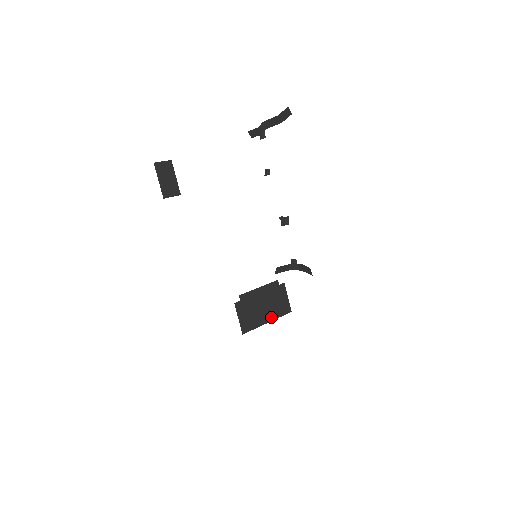
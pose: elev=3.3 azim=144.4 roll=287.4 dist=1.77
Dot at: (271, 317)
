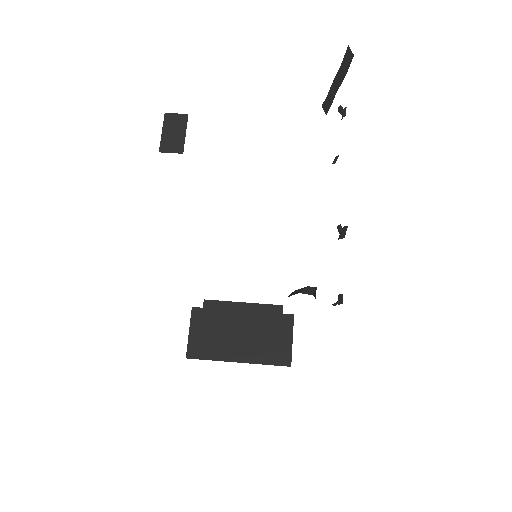
Dot at: (248, 356)
